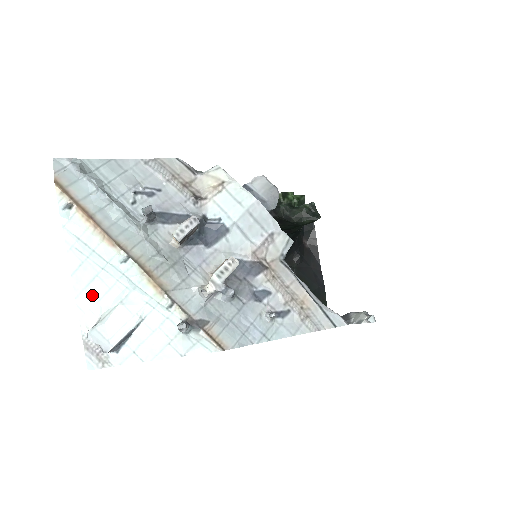
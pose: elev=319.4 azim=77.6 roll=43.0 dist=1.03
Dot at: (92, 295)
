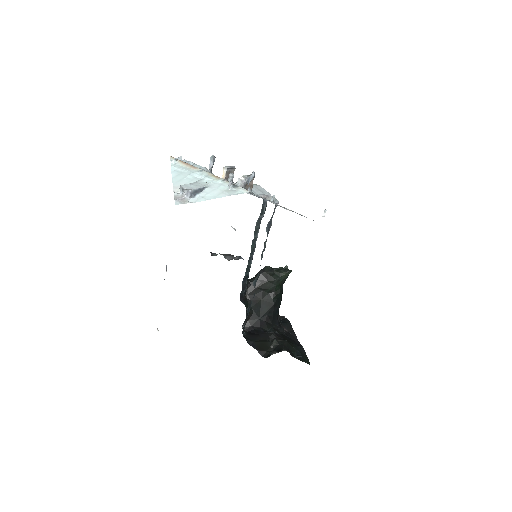
Dot at: (182, 183)
